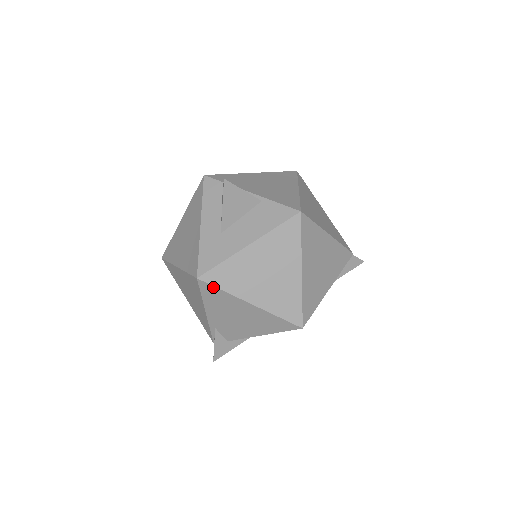
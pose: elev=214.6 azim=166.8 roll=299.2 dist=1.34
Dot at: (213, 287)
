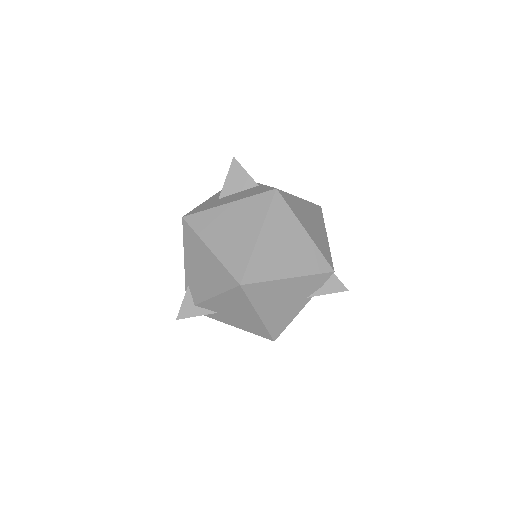
Dot at: (190, 228)
